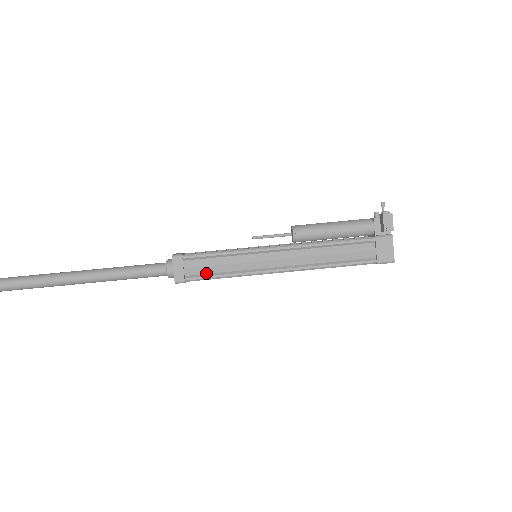
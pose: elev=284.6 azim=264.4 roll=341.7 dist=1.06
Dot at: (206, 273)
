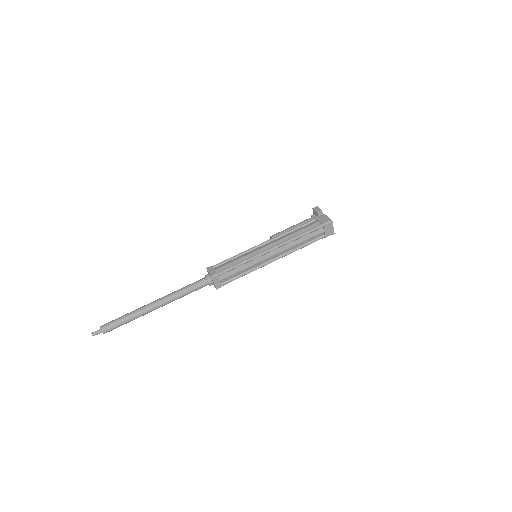
Dot at: (228, 267)
